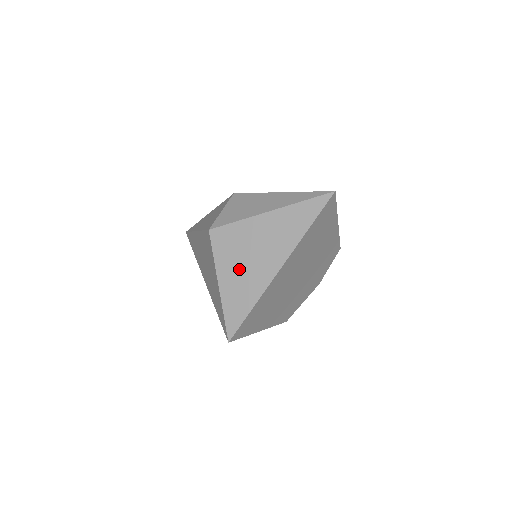
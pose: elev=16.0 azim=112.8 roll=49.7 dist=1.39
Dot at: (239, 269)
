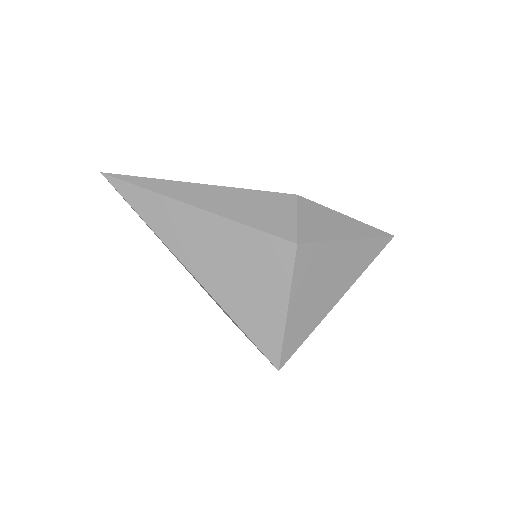
Dot at: (311, 294)
